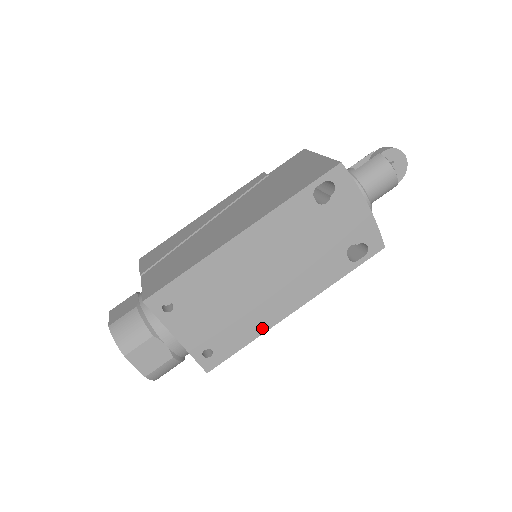
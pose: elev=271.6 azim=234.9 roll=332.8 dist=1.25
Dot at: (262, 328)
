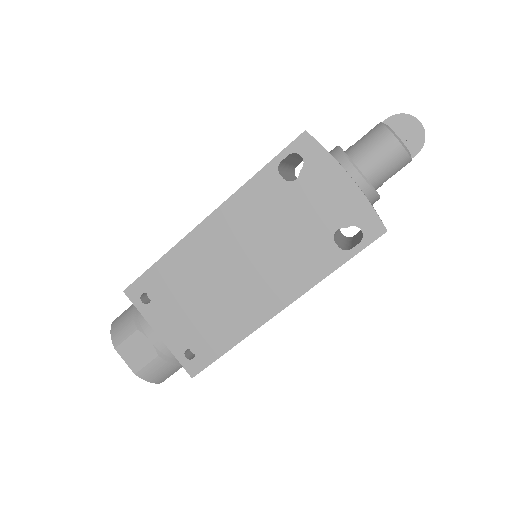
Dot at: (245, 330)
